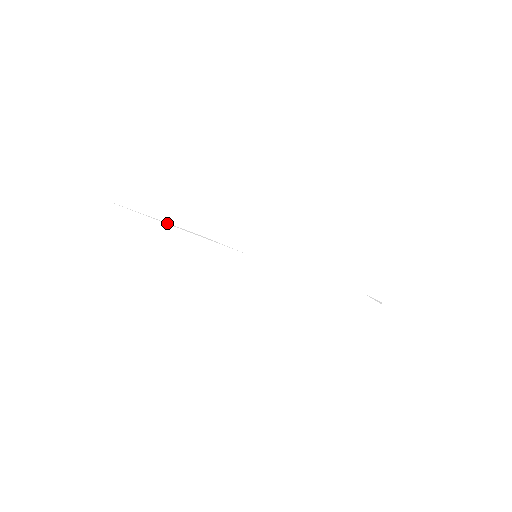
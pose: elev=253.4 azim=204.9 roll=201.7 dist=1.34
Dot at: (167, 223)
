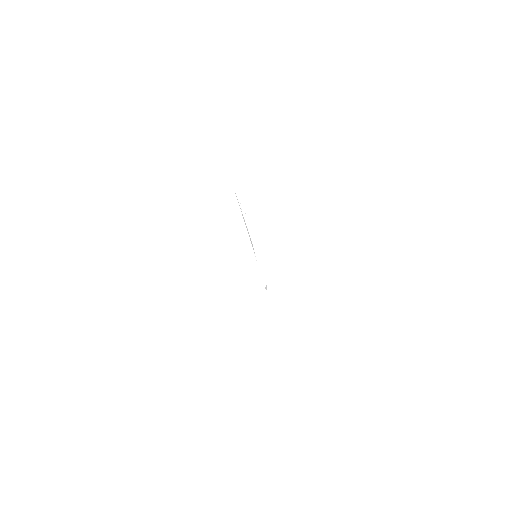
Dot at: occluded
